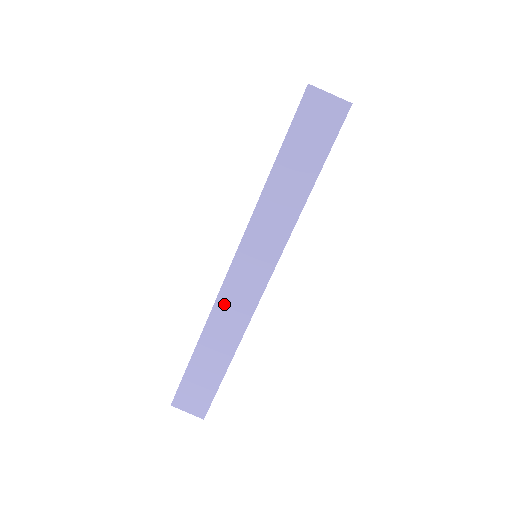
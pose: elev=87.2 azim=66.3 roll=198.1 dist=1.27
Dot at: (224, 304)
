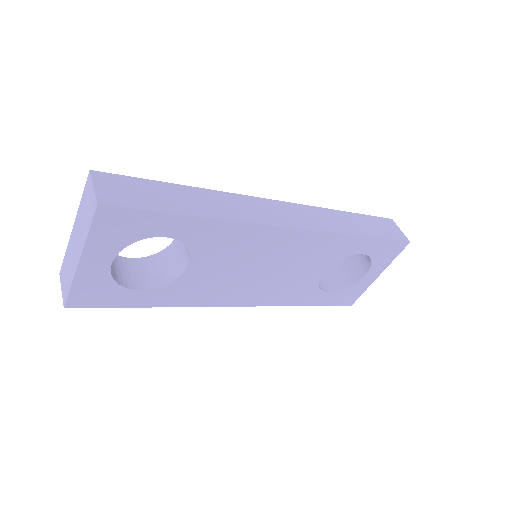
Dot at: (248, 201)
